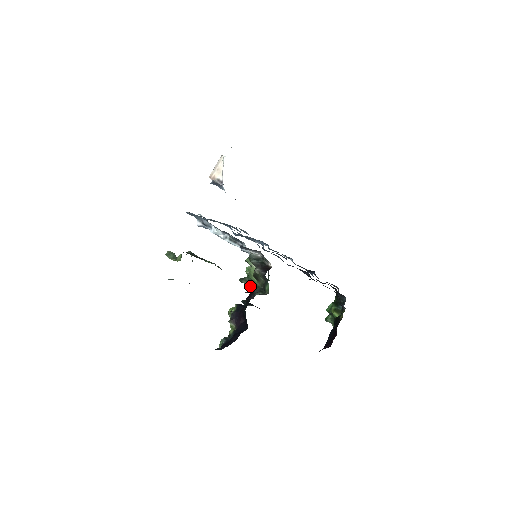
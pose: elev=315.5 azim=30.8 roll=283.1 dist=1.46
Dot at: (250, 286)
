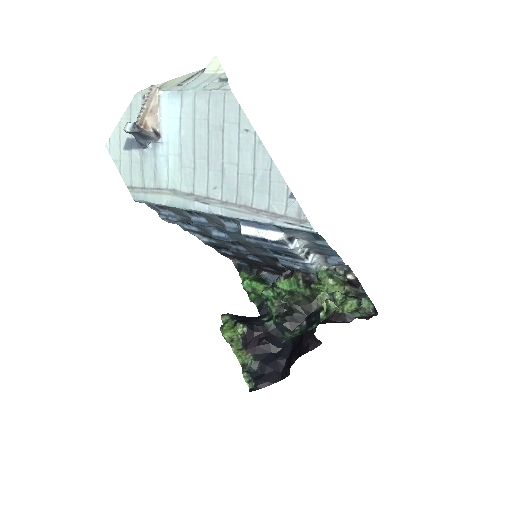
Dot at: (292, 301)
